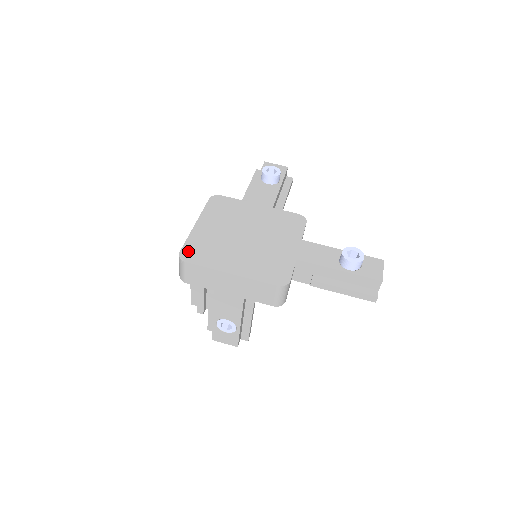
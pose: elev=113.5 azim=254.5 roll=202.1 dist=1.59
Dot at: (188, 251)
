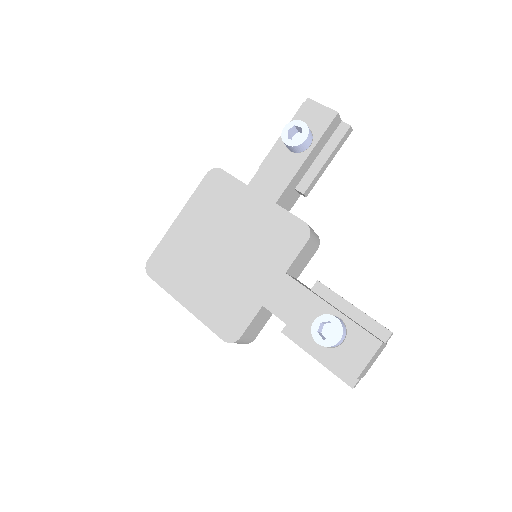
Dot at: (156, 261)
